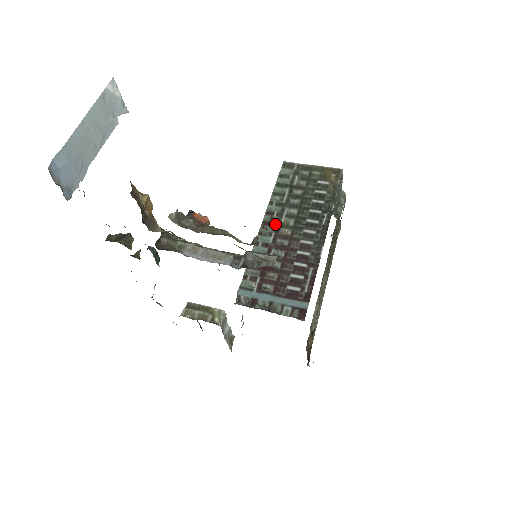
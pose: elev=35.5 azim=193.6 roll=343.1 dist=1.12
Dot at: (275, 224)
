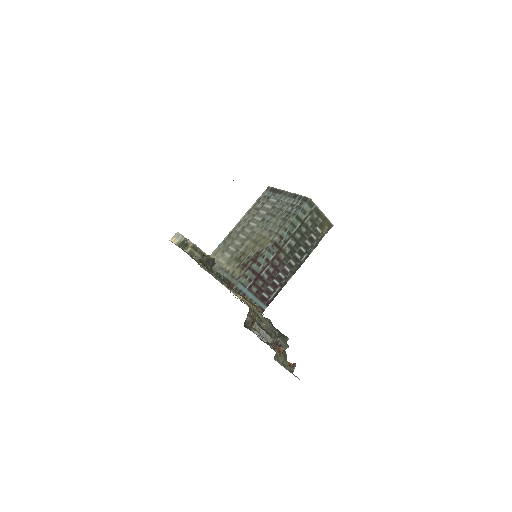
Dot at: (279, 248)
